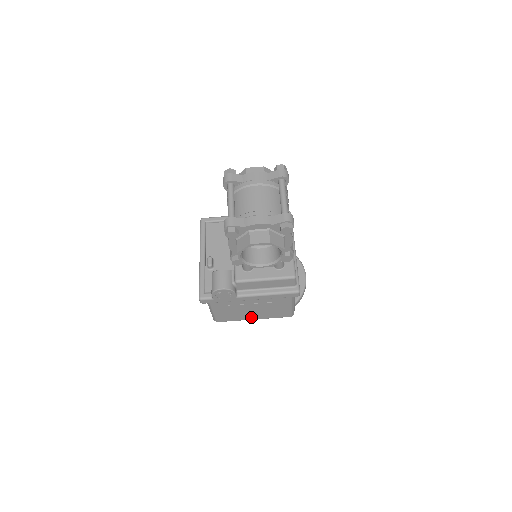
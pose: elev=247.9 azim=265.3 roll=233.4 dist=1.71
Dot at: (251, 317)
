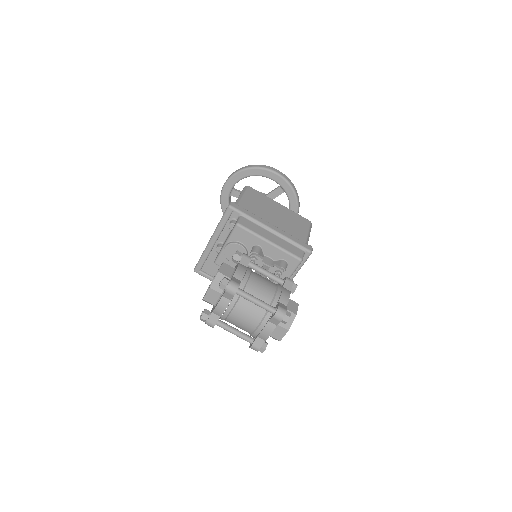
Dot at: occluded
